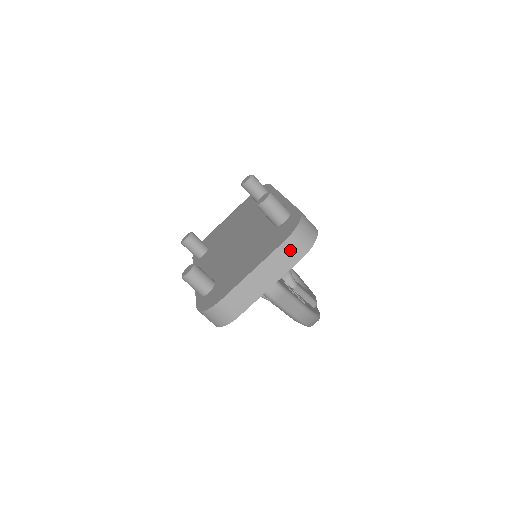
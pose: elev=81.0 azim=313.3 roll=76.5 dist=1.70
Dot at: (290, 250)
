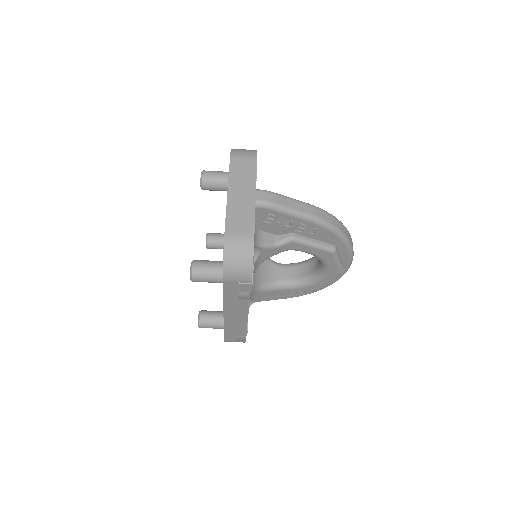
Dot at: (241, 161)
